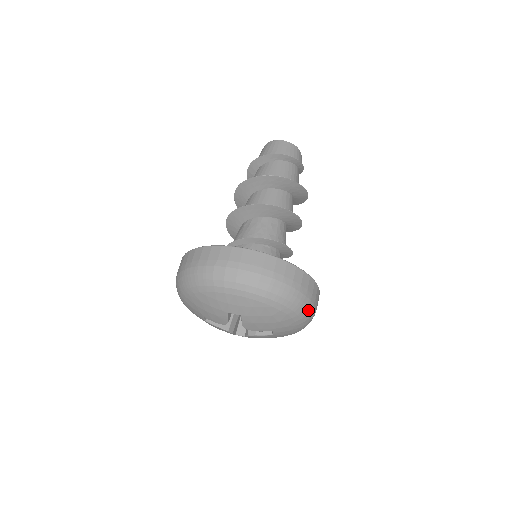
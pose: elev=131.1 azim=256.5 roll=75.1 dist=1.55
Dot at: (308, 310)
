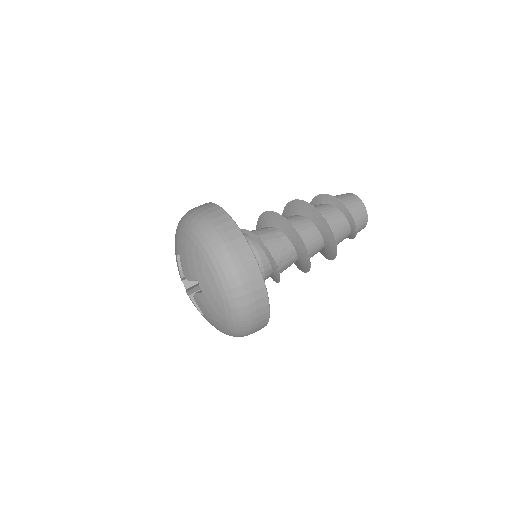
Dot at: (241, 335)
